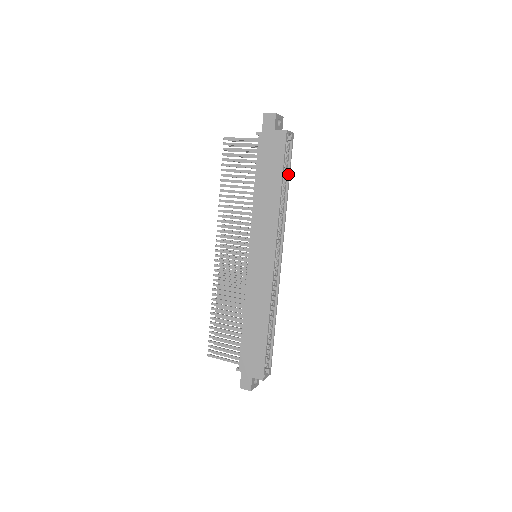
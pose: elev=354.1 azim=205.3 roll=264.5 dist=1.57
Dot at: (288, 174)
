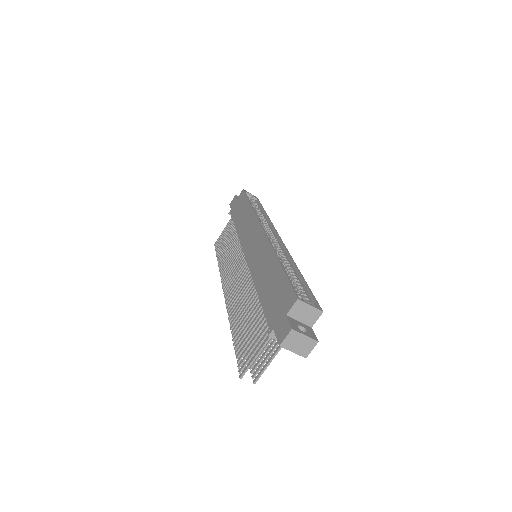
Dot at: (261, 208)
